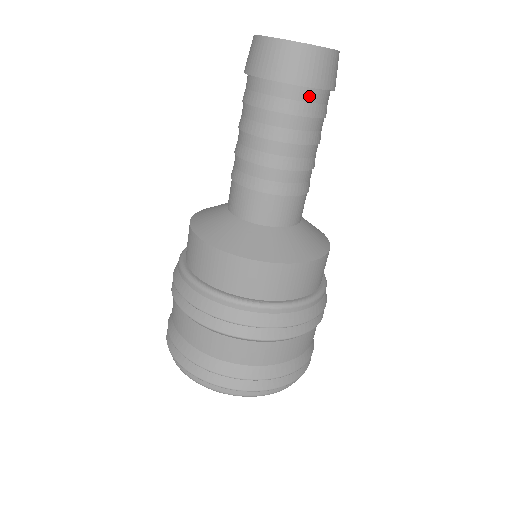
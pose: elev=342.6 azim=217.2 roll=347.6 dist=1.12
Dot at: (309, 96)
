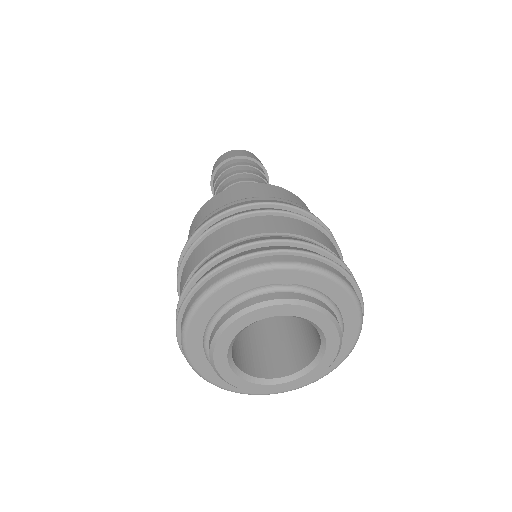
Dot at: (240, 161)
